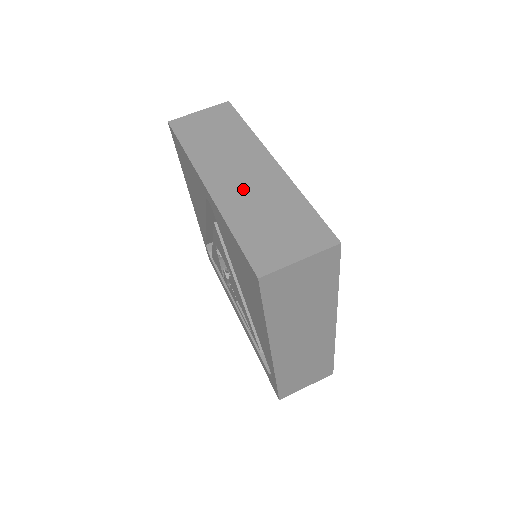
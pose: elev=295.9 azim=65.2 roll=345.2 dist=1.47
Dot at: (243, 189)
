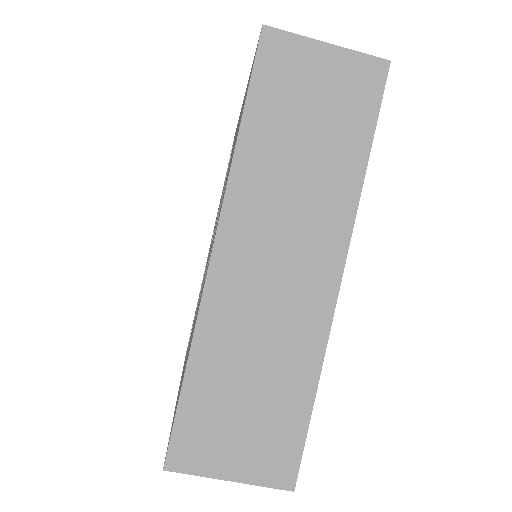
Dot at: (257, 301)
